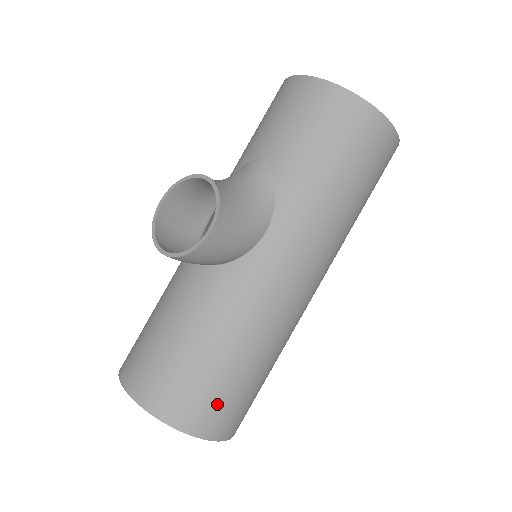
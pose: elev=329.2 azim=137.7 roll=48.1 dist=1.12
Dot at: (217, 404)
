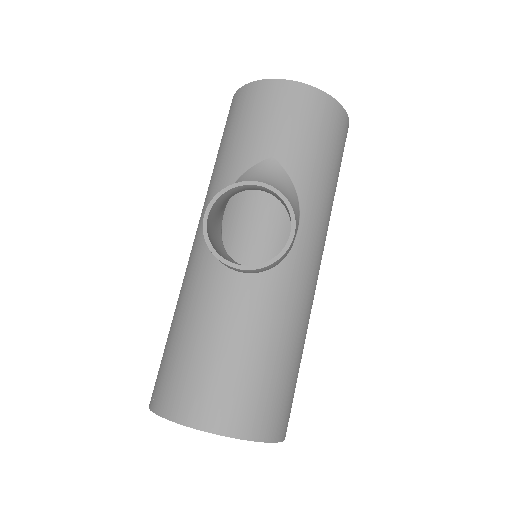
Dot at: (288, 403)
